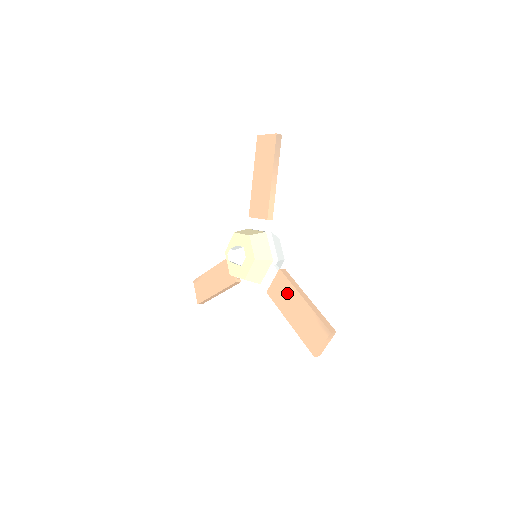
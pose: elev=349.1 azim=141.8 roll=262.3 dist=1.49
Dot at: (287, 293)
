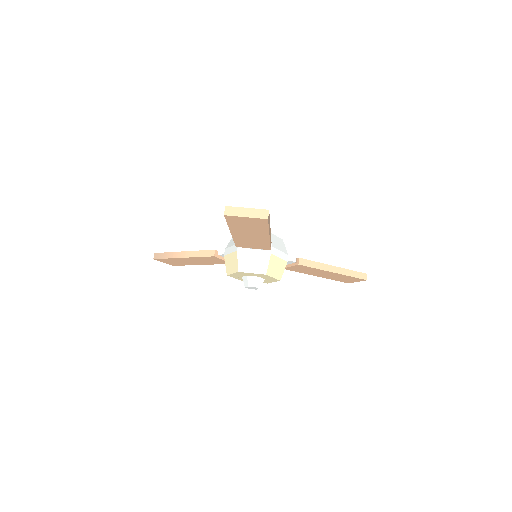
Dot at: (312, 271)
